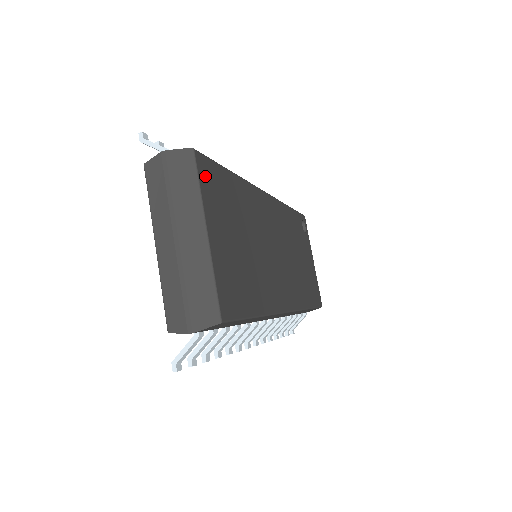
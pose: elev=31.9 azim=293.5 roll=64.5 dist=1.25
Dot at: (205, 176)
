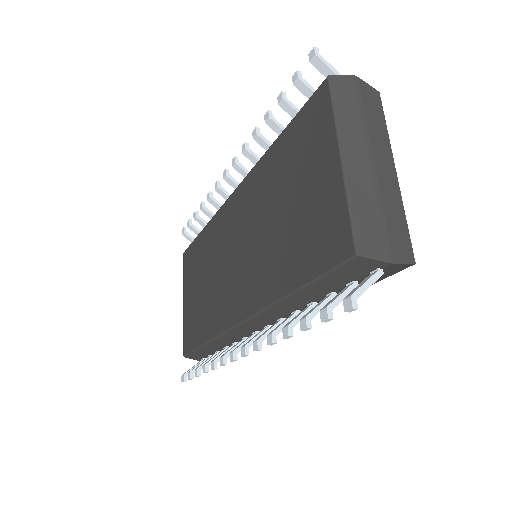
Dot at: occluded
